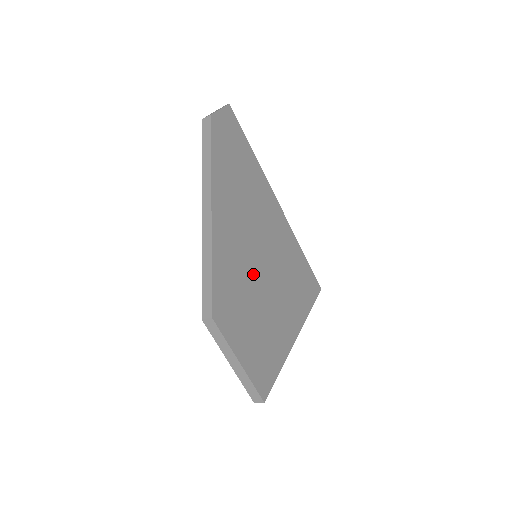
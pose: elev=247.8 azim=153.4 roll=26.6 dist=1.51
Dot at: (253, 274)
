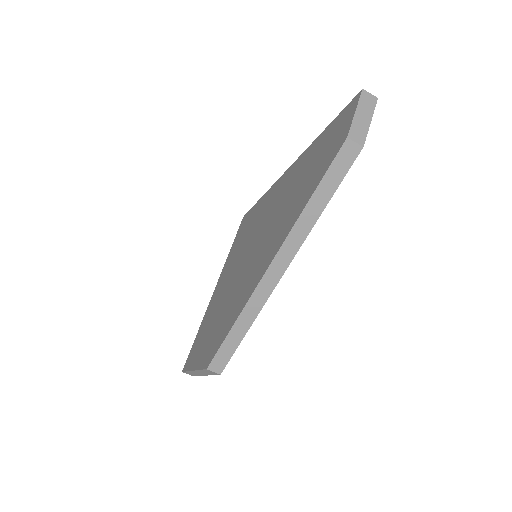
Dot at: occluded
